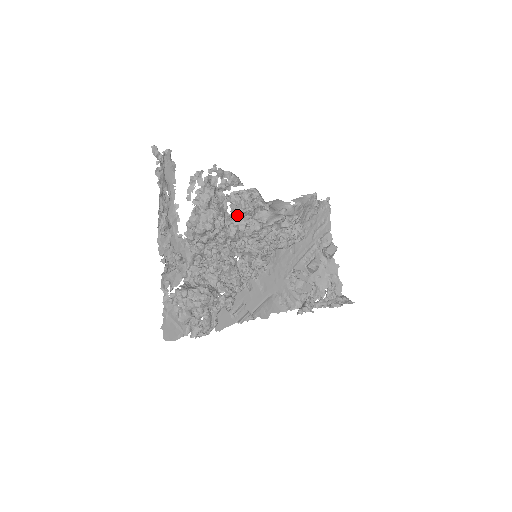
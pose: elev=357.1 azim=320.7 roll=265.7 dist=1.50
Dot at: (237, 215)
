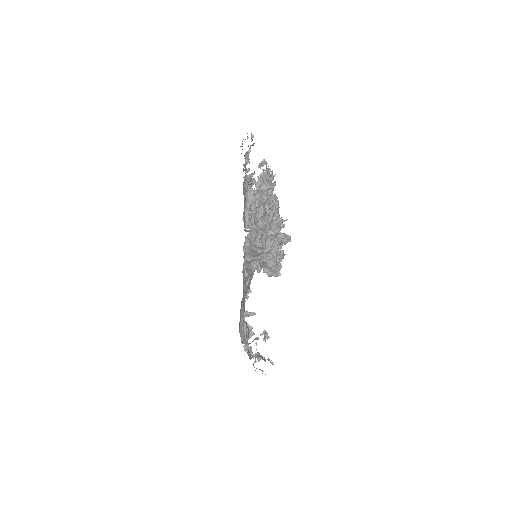
Dot at: occluded
